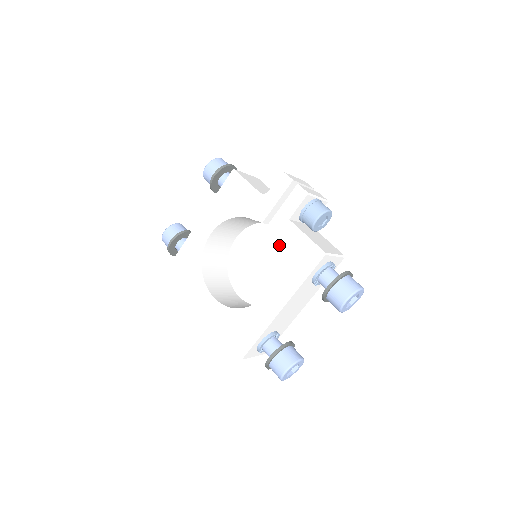
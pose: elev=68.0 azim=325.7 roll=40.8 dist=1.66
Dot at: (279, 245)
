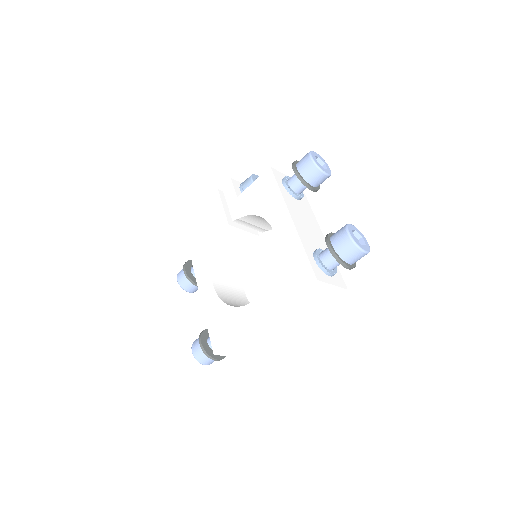
Dot at: (248, 211)
